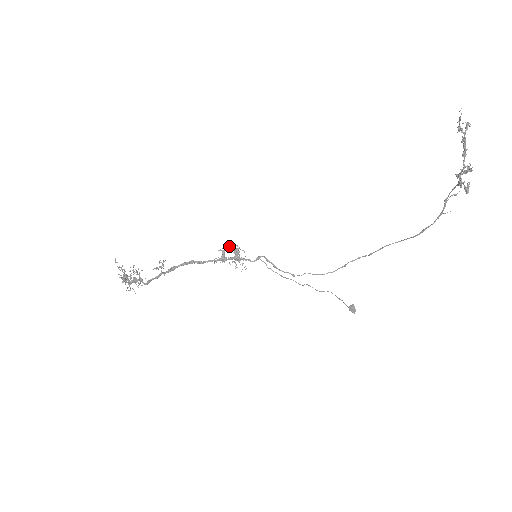
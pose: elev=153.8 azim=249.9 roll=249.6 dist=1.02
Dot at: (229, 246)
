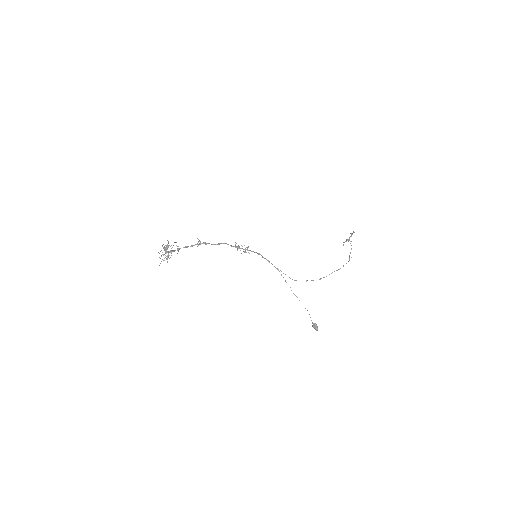
Dot at: (242, 246)
